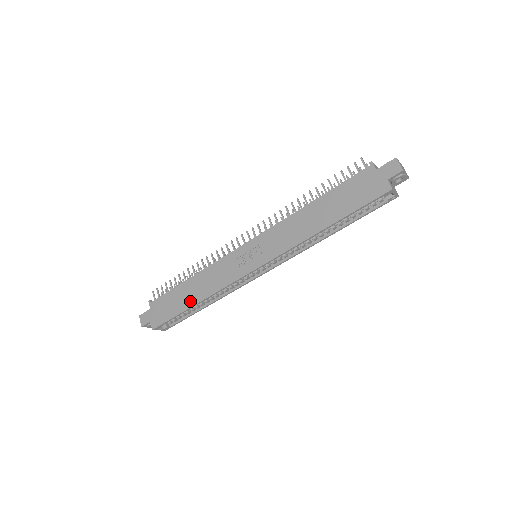
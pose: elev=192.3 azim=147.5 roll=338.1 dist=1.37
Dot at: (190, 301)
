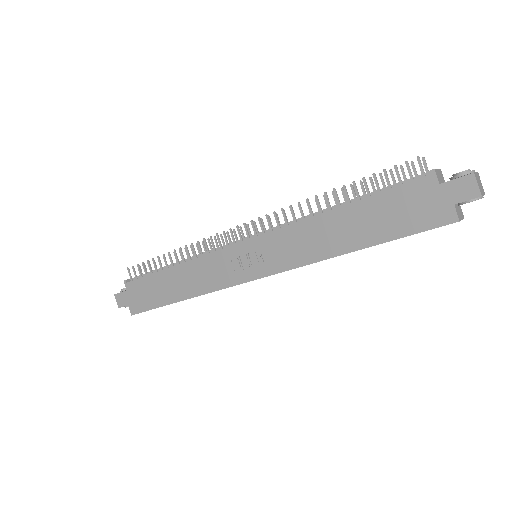
Dot at: (174, 295)
